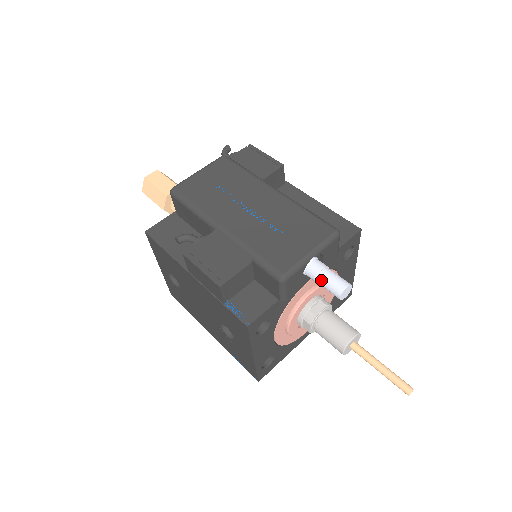
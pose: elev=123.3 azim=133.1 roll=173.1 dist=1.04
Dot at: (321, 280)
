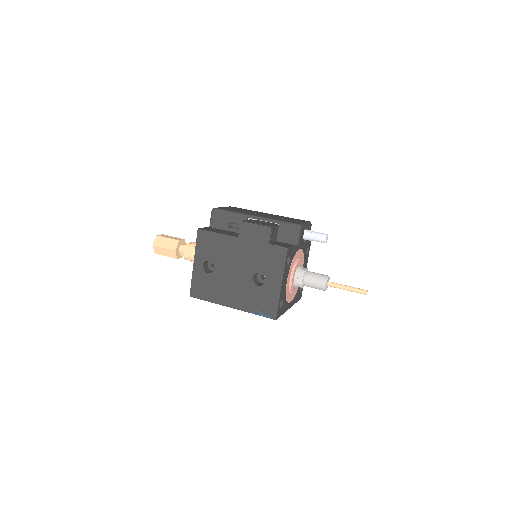
Dot at: (314, 234)
